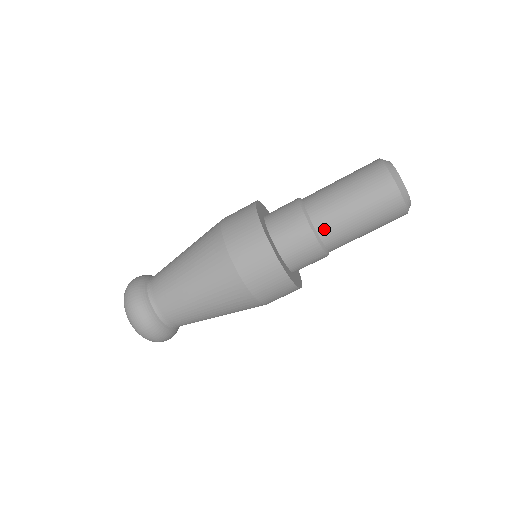
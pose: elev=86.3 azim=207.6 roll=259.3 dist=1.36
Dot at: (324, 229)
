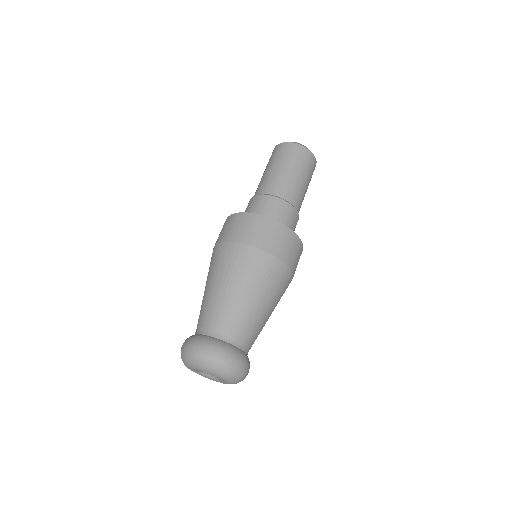
Dot at: (279, 191)
